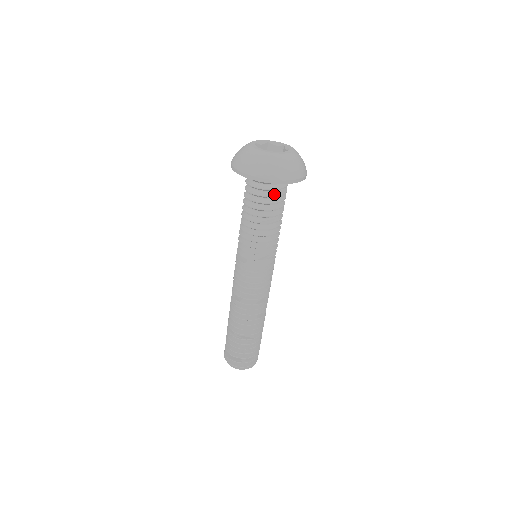
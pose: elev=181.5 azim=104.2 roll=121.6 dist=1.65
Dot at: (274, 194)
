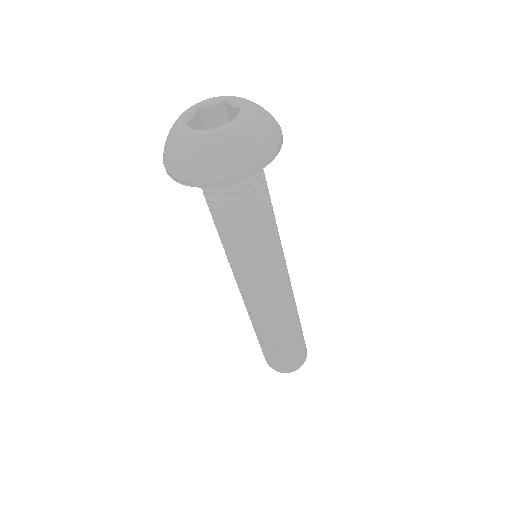
Dot at: (222, 191)
